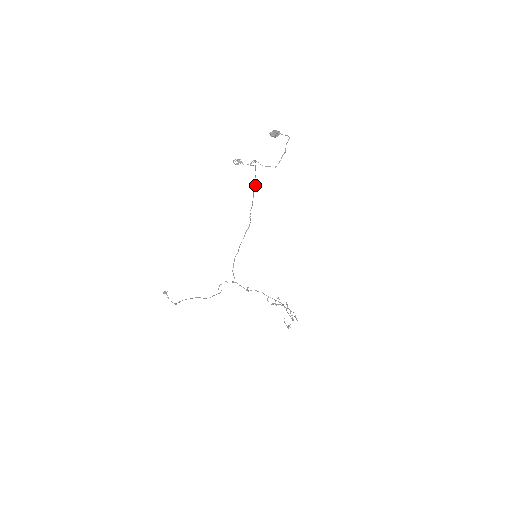
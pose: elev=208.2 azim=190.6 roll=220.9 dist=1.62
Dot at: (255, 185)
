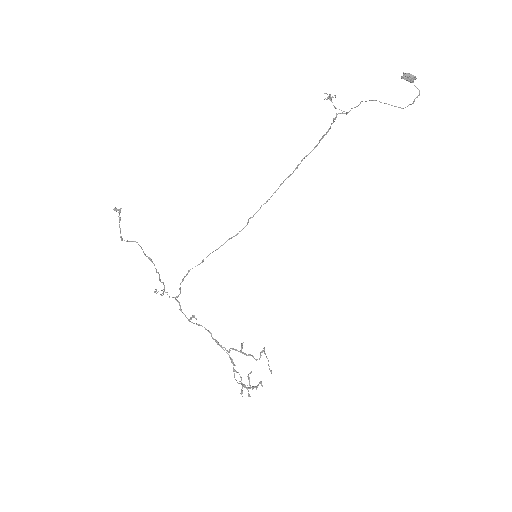
Dot at: (297, 168)
